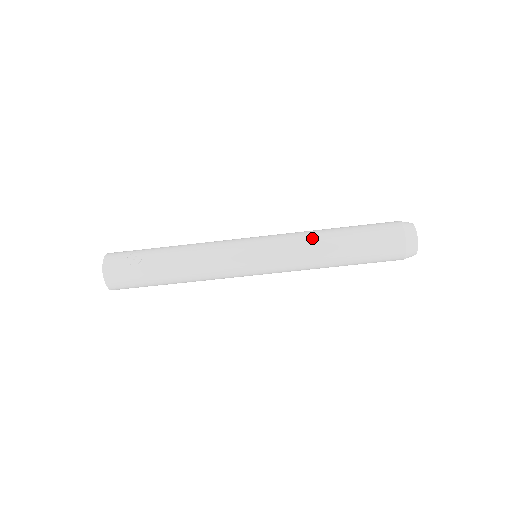
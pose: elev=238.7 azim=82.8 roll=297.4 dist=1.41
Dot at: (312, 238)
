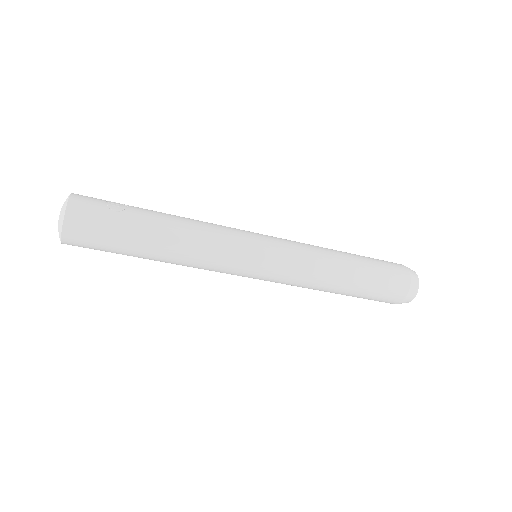
Dot at: (324, 249)
